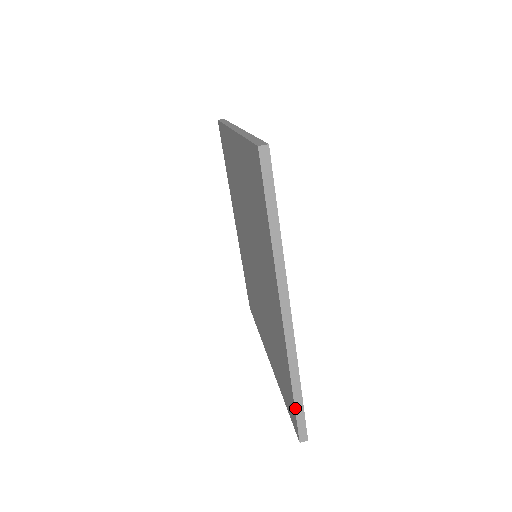
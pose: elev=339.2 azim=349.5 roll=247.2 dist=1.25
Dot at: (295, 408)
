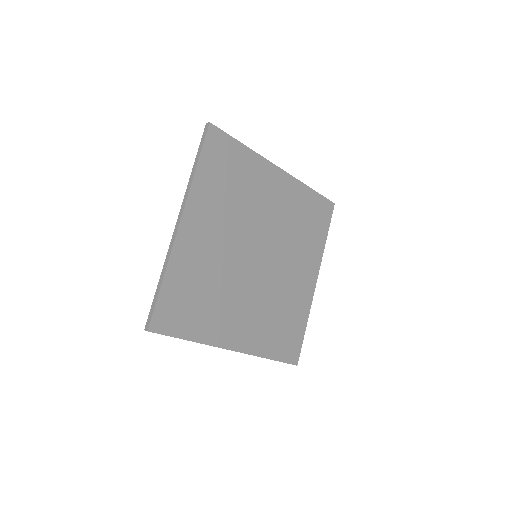
Dot at: (154, 297)
